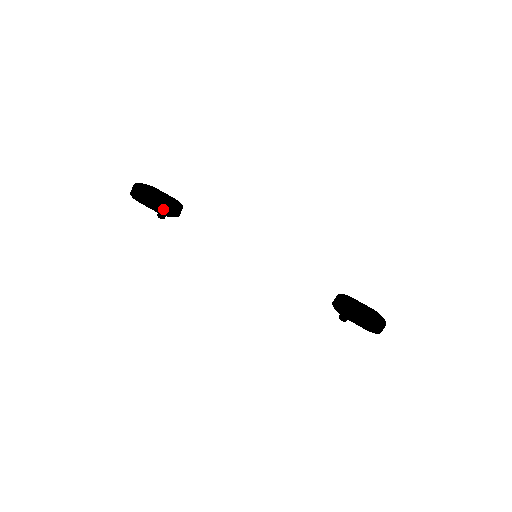
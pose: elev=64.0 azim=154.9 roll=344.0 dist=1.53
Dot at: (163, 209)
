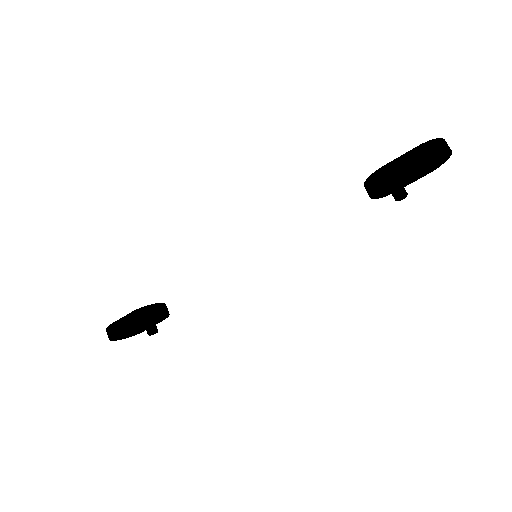
Dot at: (137, 313)
